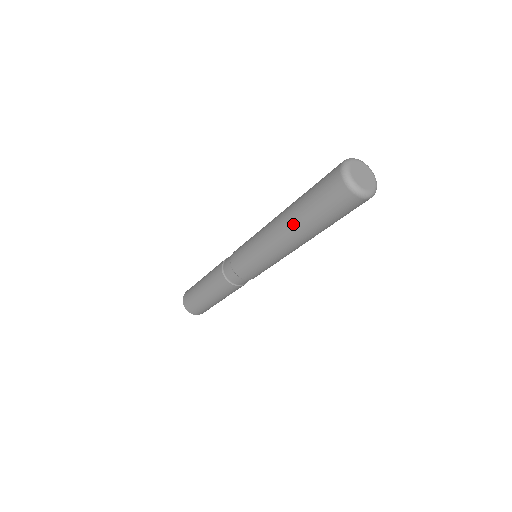
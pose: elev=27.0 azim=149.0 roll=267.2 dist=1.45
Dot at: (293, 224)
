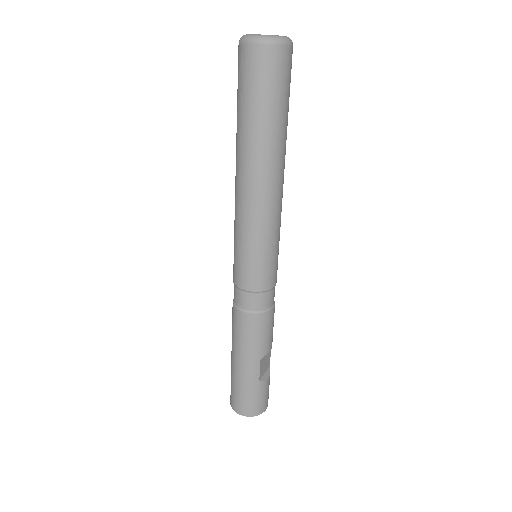
Dot at: (236, 147)
